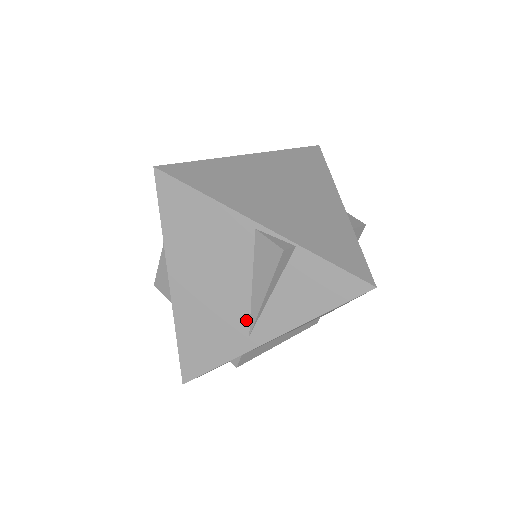
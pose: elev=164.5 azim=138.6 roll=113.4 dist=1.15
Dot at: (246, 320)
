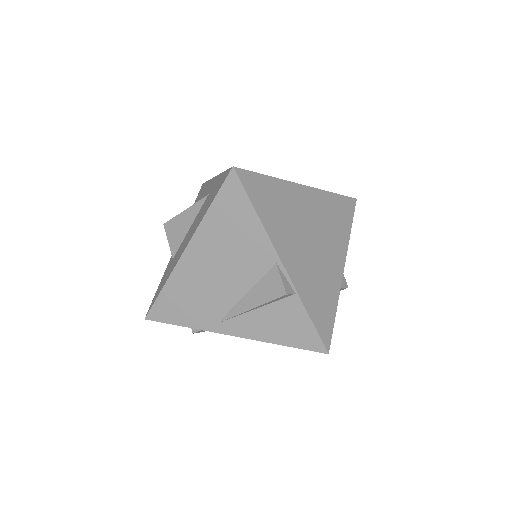
Dot at: (224, 312)
